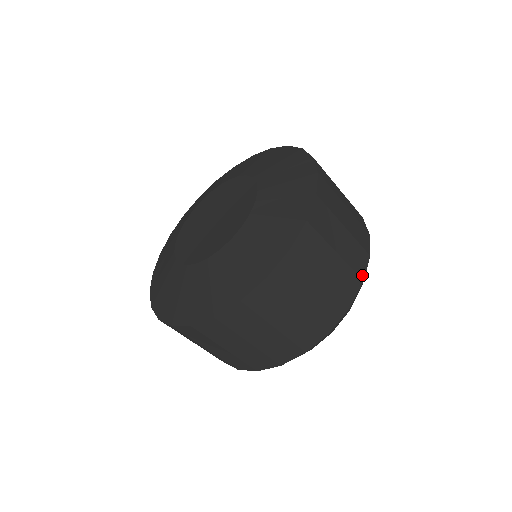
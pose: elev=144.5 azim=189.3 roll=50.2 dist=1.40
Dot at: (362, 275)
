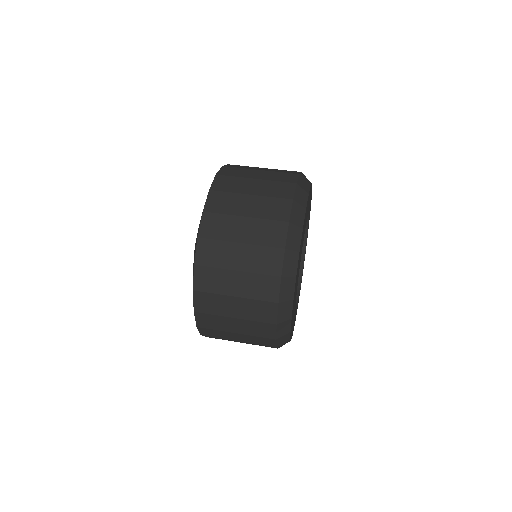
Dot at: (285, 218)
